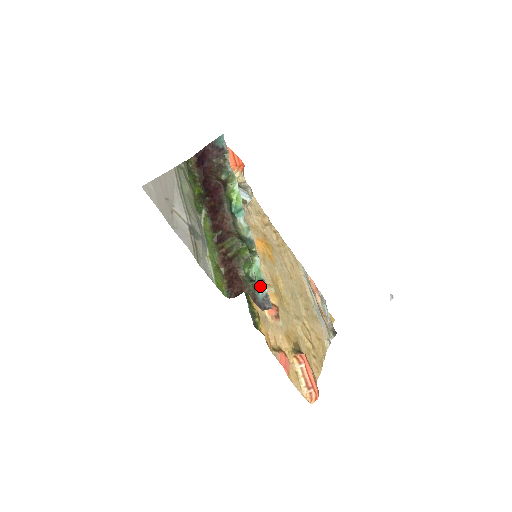
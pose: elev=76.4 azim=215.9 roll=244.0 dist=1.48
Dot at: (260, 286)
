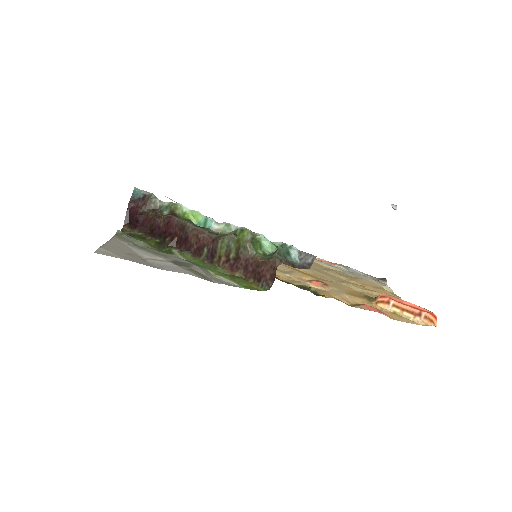
Dot at: (286, 250)
